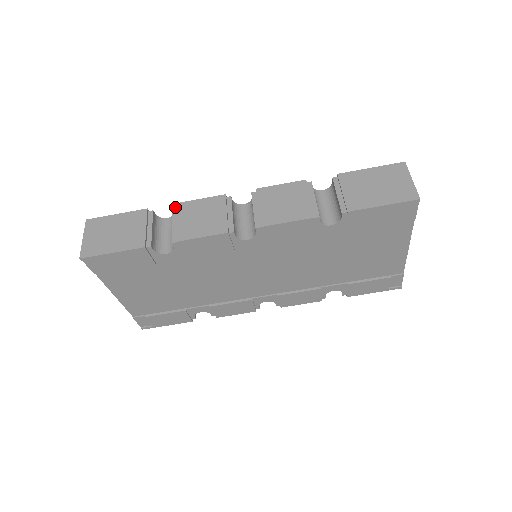
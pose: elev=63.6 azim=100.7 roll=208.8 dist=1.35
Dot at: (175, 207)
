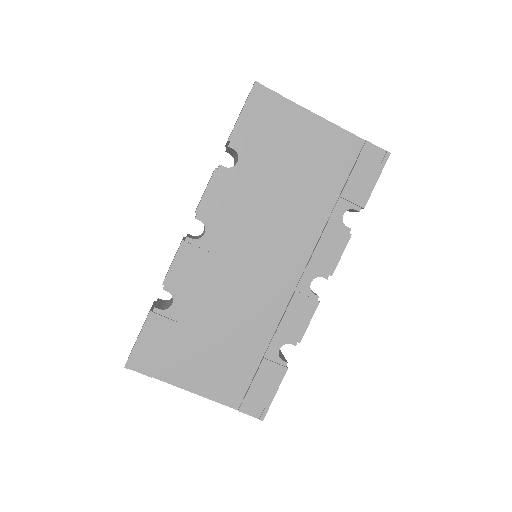
Dot at: occluded
